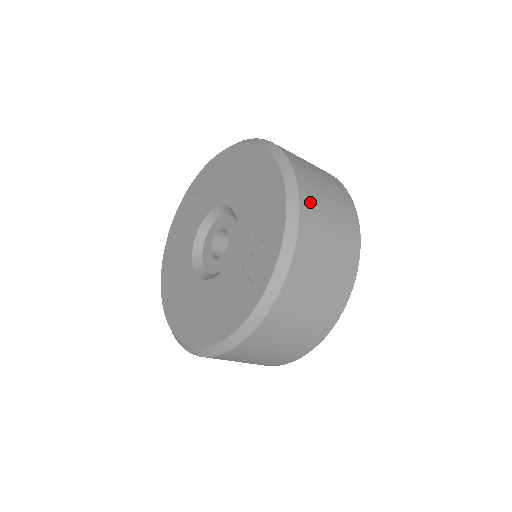
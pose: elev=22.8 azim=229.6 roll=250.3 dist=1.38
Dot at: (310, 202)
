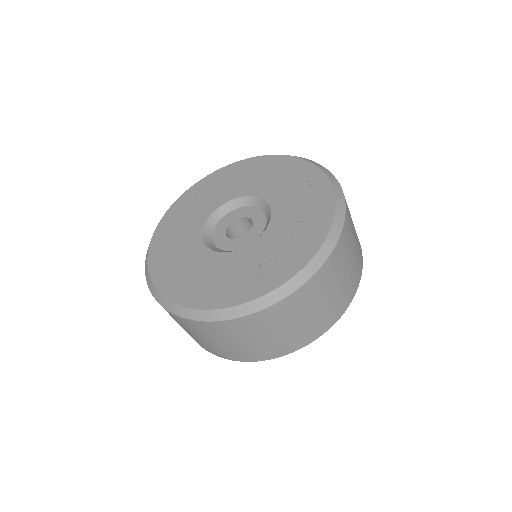
Dot at: occluded
